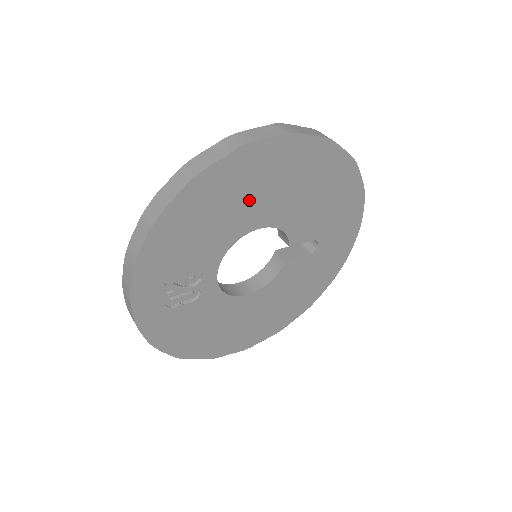
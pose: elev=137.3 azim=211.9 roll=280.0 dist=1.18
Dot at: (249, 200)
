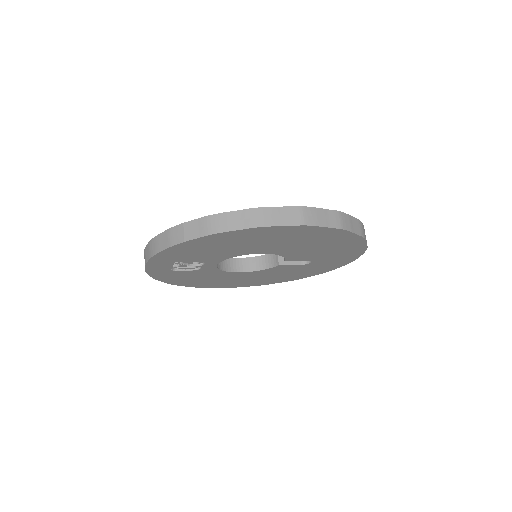
Dot at: (256, 244)
